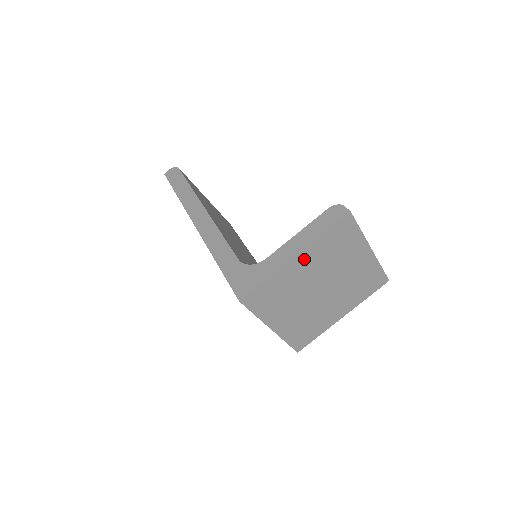
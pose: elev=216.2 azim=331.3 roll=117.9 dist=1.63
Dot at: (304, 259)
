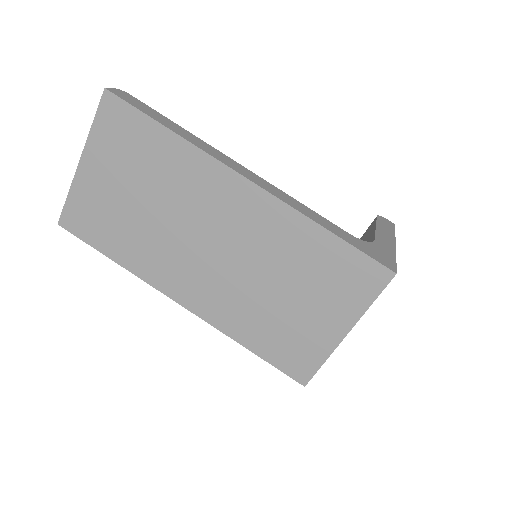
Dot at: occluded
